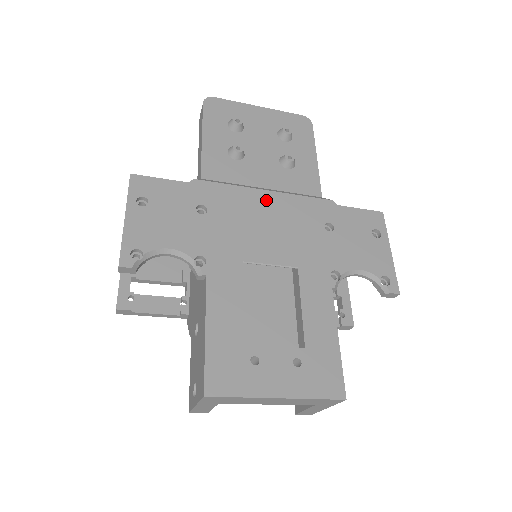
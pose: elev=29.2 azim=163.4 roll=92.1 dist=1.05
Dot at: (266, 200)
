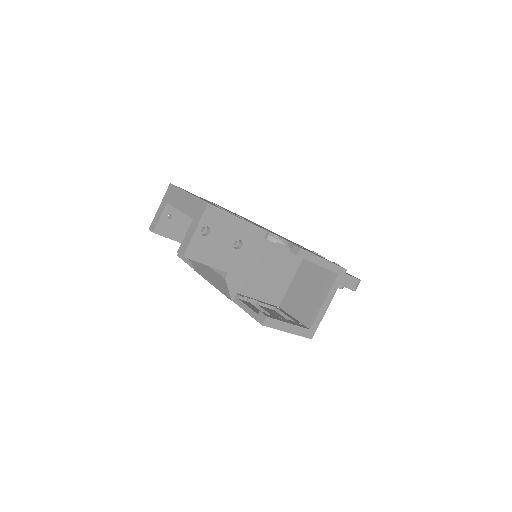
Dot at: occluded
